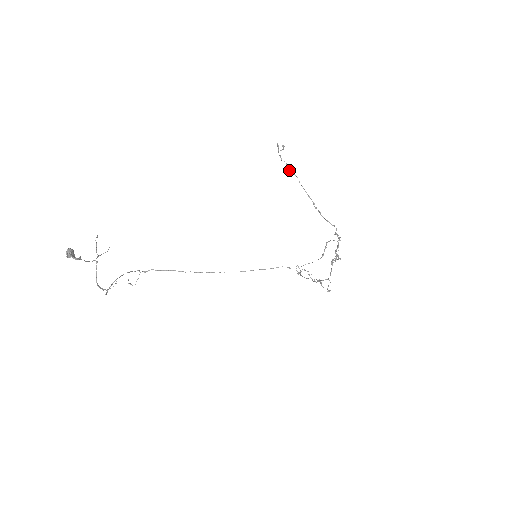
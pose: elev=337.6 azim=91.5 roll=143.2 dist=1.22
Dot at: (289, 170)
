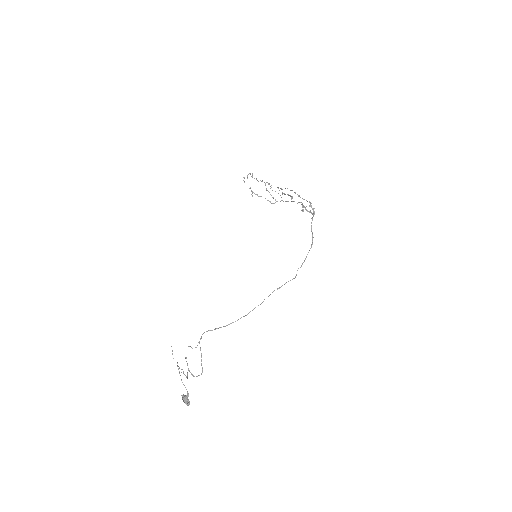
Dot at: (282, 189)
